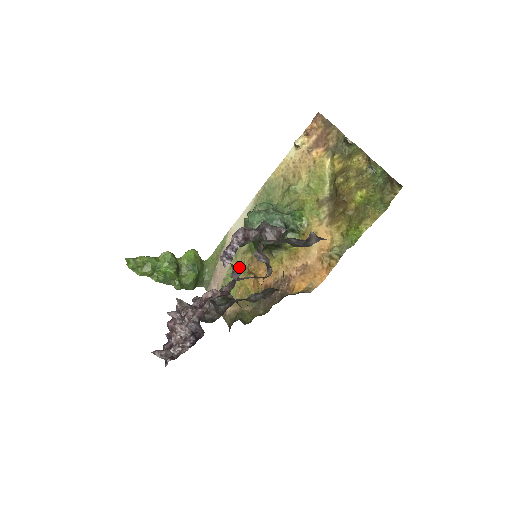
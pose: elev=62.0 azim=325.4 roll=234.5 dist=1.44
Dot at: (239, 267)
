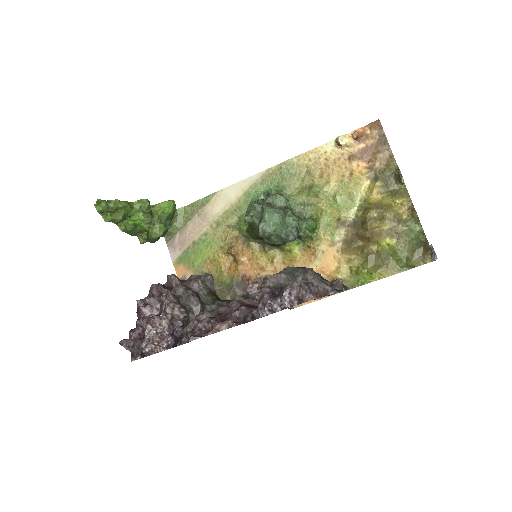
Dot at: (218, 239)
